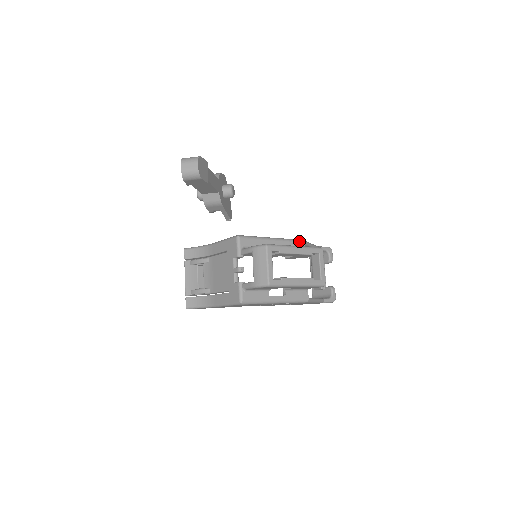
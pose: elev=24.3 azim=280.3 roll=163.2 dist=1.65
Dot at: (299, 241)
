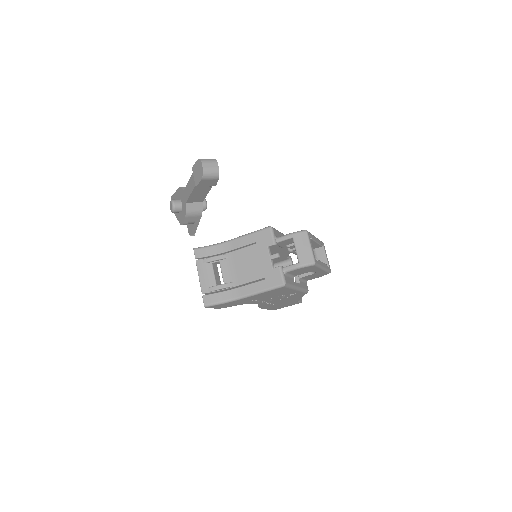
Dot at: occluded
